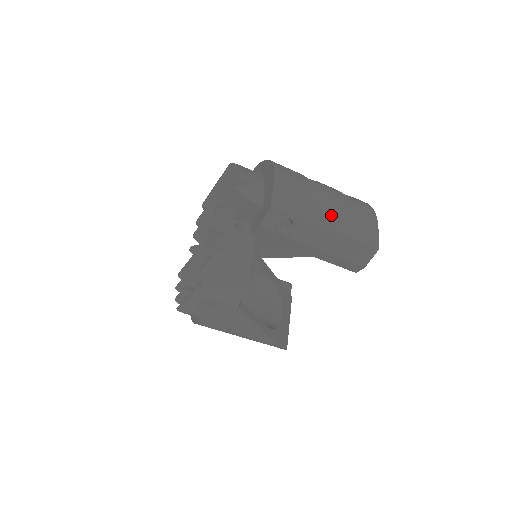
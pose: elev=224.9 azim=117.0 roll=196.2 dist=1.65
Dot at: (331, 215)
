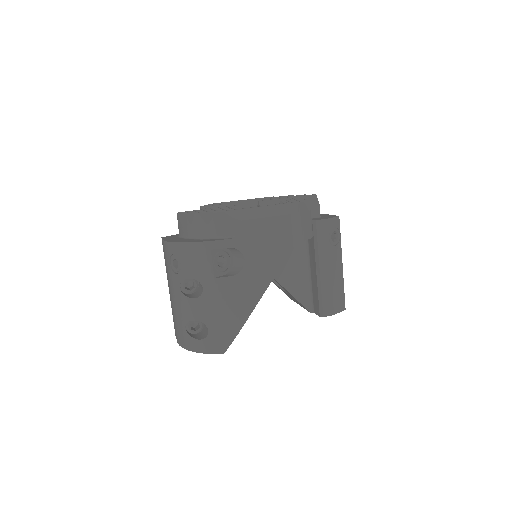
Dot at: occluded
